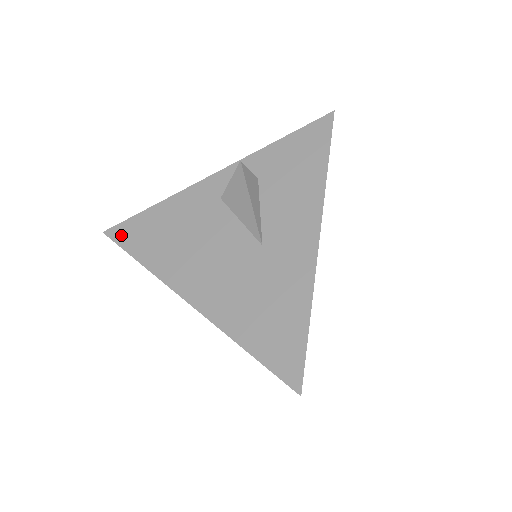
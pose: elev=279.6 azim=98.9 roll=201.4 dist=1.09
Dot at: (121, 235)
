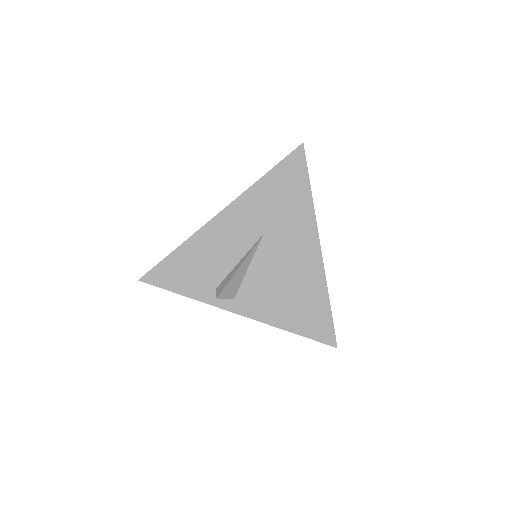
Dot at: occluded
